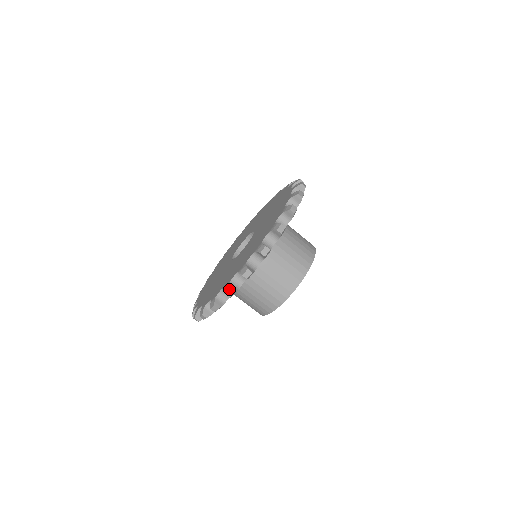
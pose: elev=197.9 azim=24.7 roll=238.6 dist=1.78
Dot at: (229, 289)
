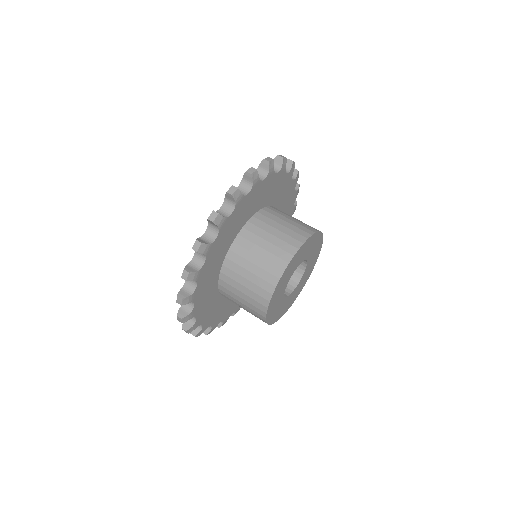
Dot at: occluded
